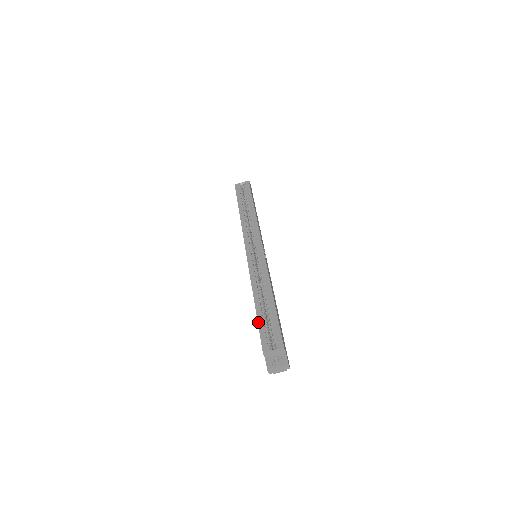
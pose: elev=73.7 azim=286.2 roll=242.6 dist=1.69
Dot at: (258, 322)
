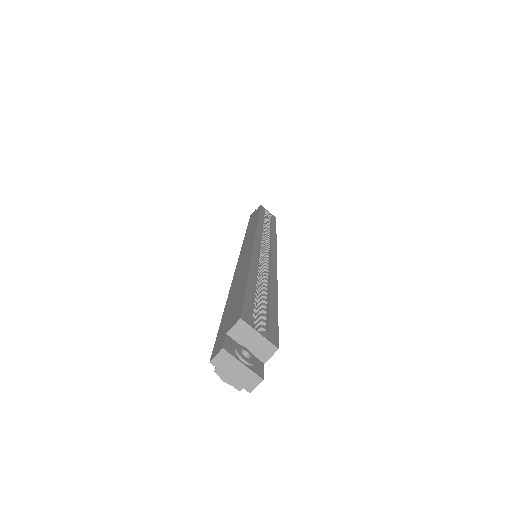
Dot at: (247, 287)
